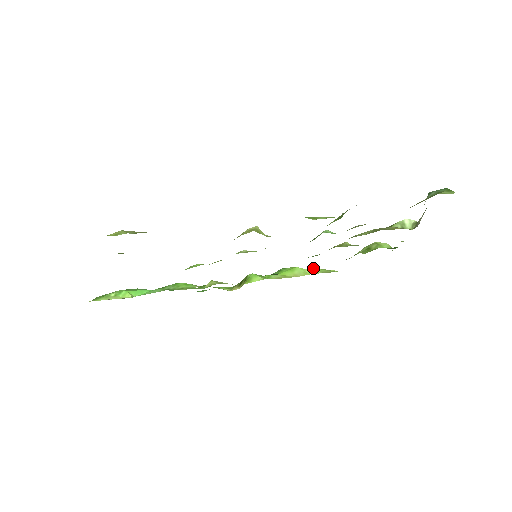
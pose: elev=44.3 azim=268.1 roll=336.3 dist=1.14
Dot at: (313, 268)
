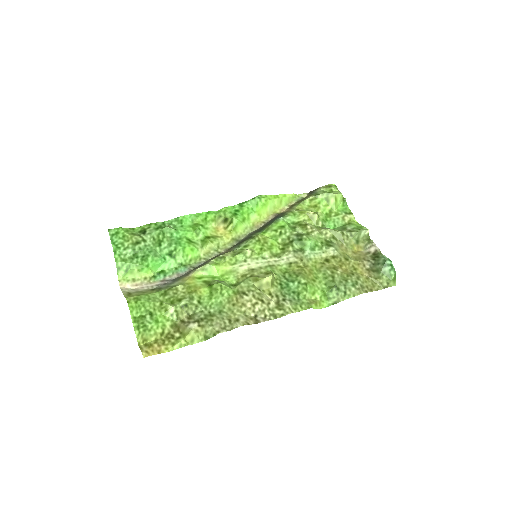
Dot at: (281, 198)
